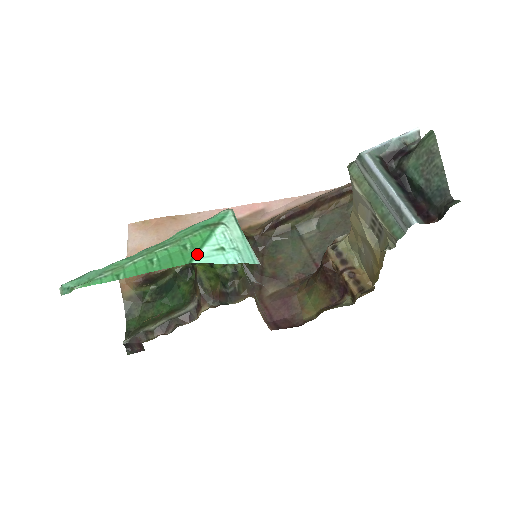
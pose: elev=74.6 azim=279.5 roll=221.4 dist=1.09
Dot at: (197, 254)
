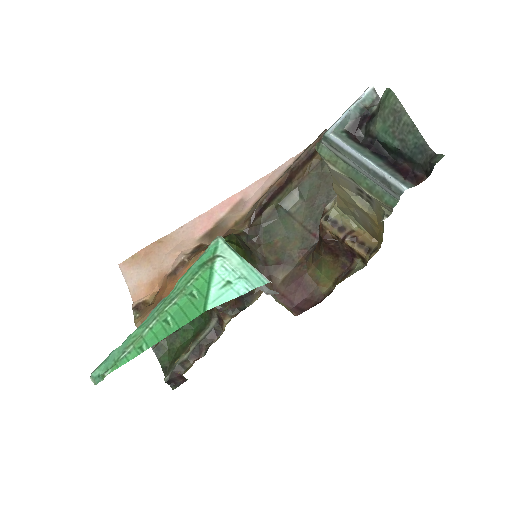
Dot at: (207, 299)
